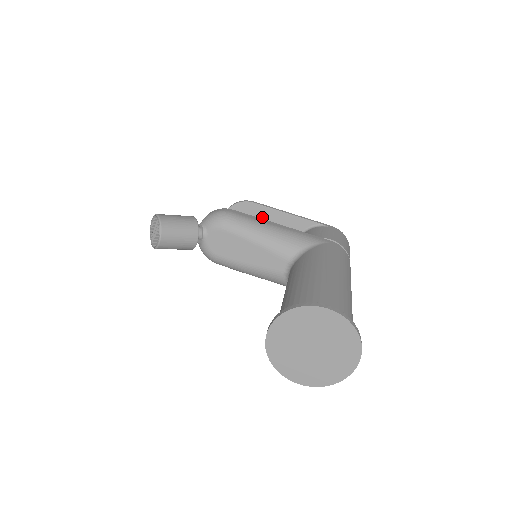
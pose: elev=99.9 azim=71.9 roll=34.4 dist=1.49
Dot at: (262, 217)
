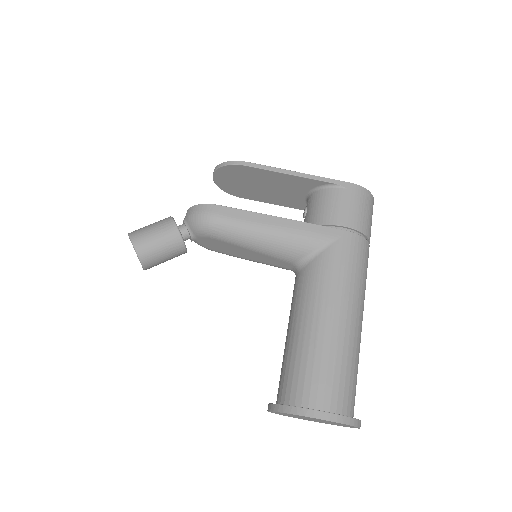
Dot at: (260, 177)
